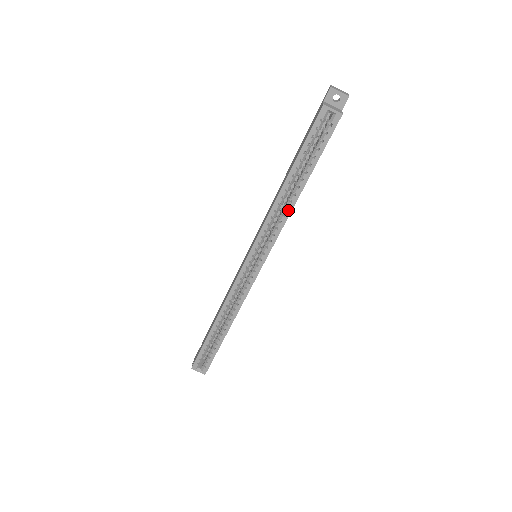
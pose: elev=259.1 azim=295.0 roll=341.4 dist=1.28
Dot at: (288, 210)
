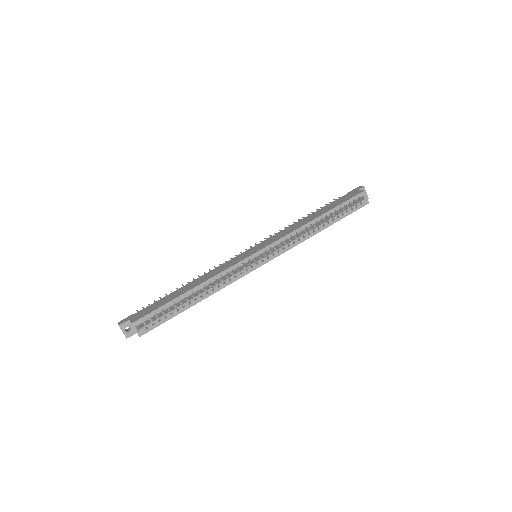
Dot at: (308, 236)
